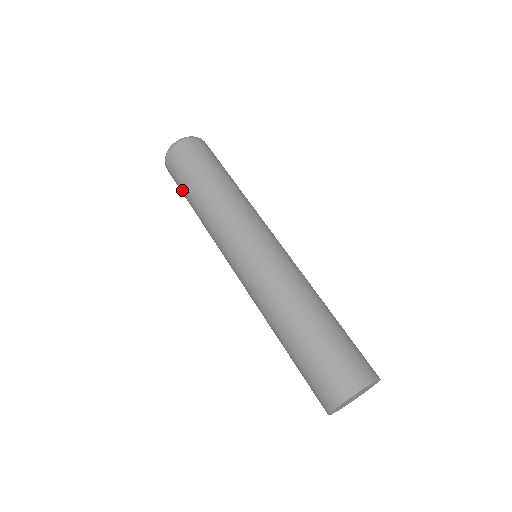
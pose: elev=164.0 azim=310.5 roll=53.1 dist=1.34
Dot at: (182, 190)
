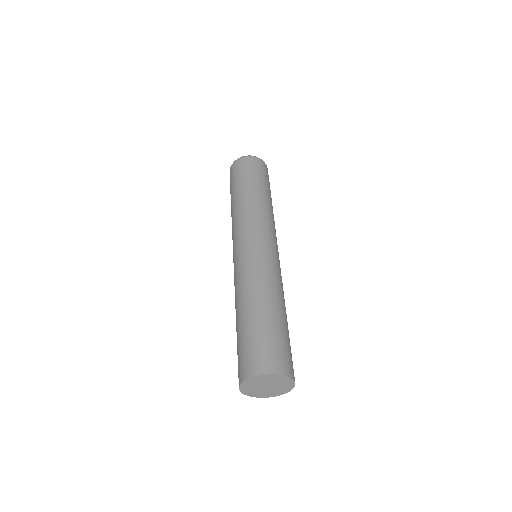
Dot at: (231, 190)
